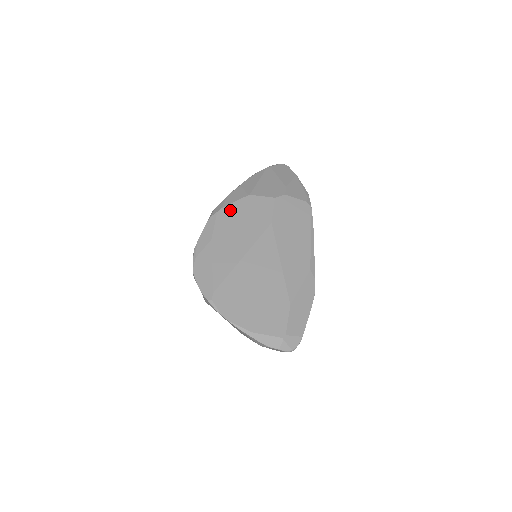
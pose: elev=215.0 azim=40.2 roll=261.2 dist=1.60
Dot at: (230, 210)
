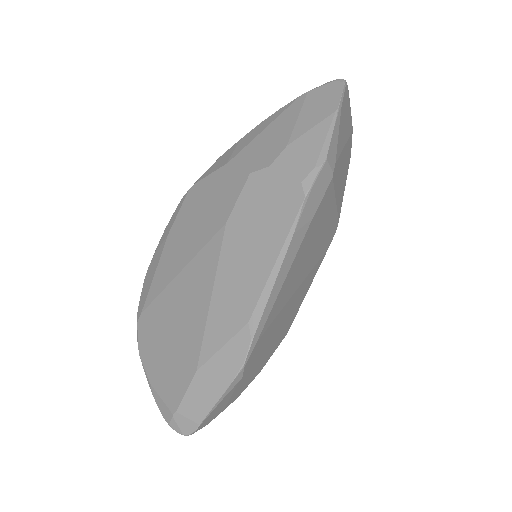
Dot at: (199, 189)
